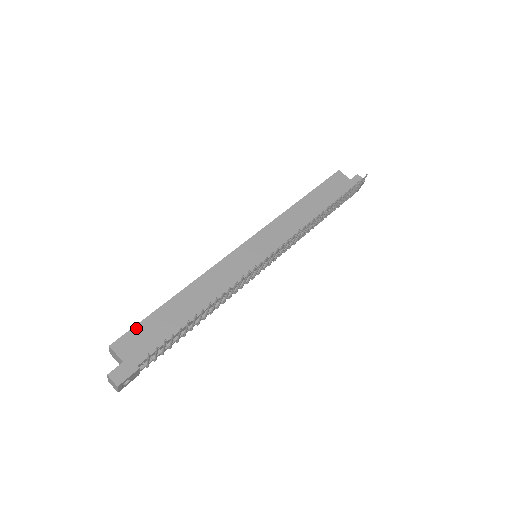
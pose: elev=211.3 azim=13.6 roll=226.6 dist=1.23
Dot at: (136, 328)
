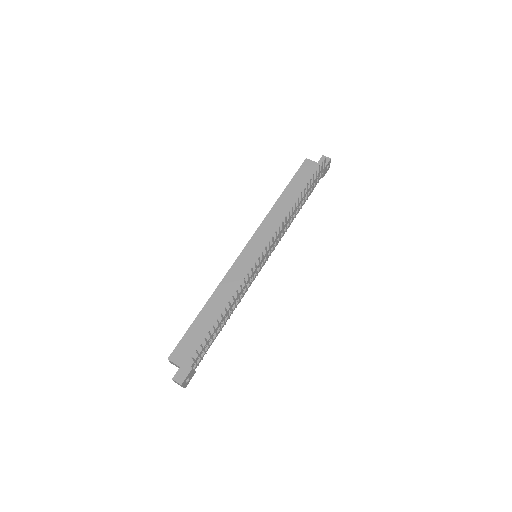
Dot at: (182, 341)
